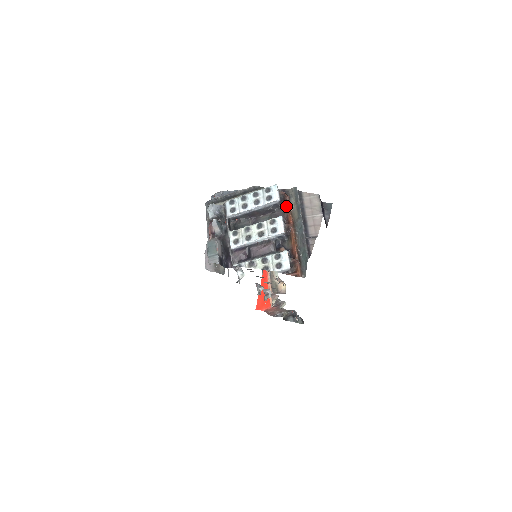
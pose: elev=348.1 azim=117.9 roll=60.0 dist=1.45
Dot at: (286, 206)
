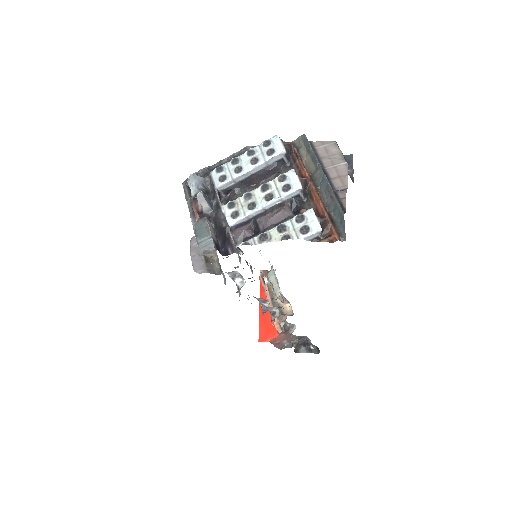
Dot at: (295, 160)
